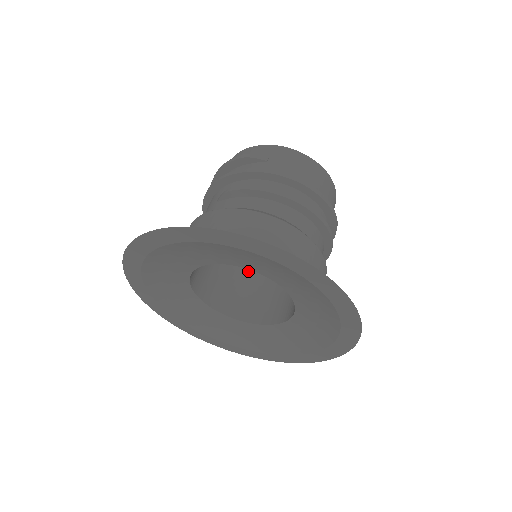
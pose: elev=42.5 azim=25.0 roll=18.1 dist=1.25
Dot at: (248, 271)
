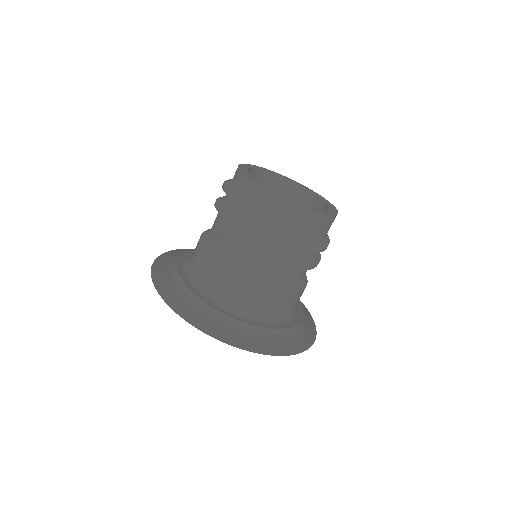
Dot at: occluded
